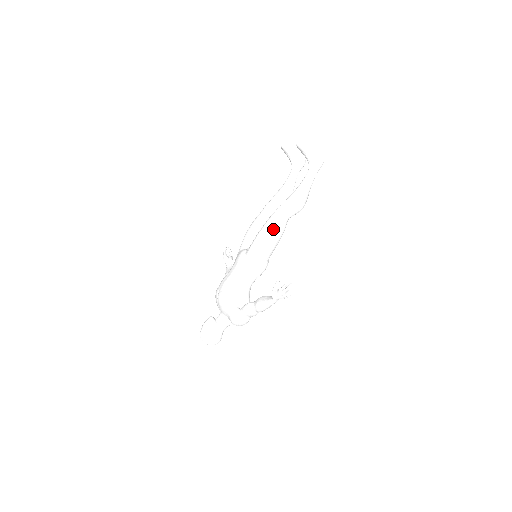
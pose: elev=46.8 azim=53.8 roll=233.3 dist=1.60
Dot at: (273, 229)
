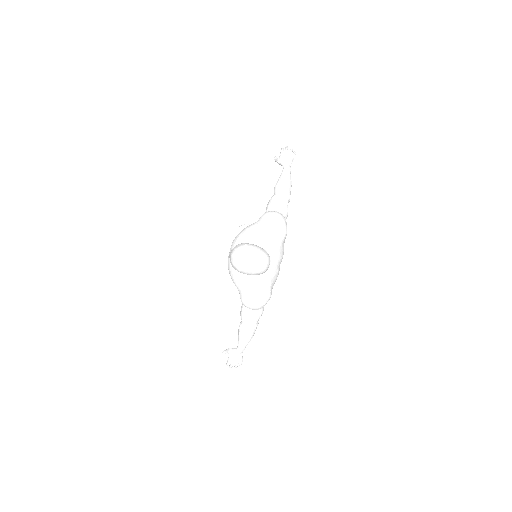
Dot at: occluded
